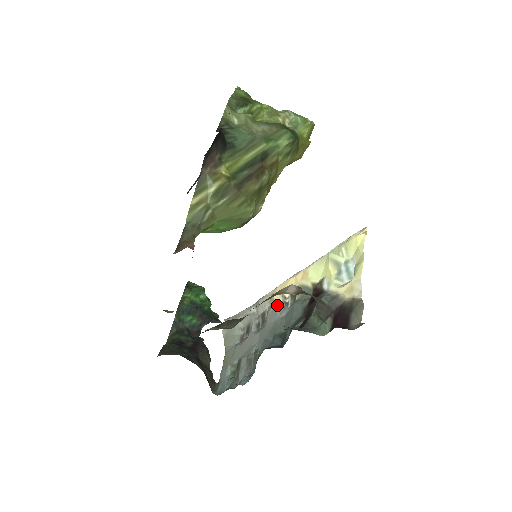
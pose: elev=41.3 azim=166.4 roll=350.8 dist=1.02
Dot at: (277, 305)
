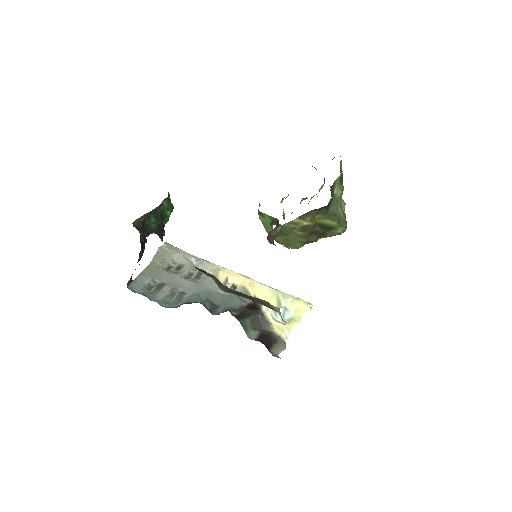
Dot at: (219, 280)
